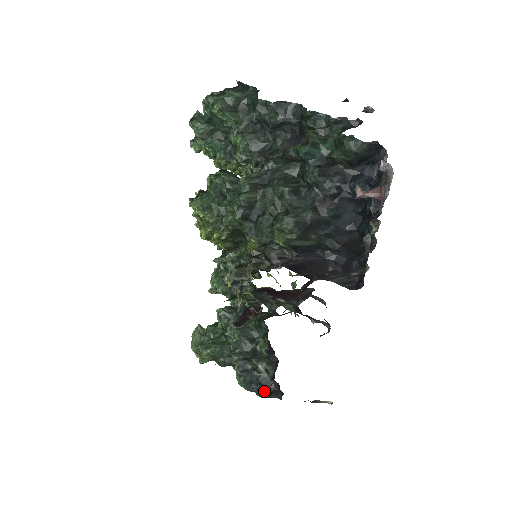
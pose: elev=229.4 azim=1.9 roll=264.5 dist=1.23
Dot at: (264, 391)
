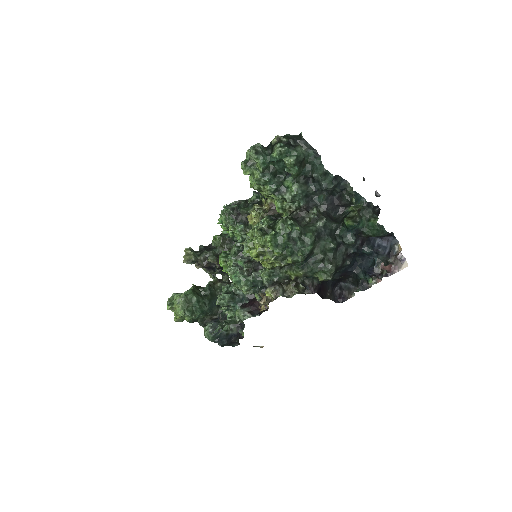
Dot at: (227, 343)
